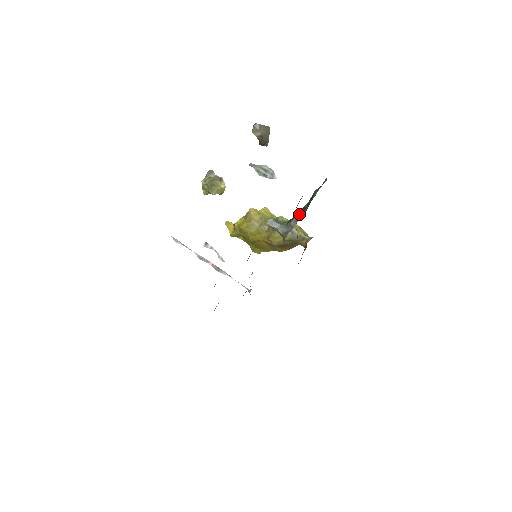
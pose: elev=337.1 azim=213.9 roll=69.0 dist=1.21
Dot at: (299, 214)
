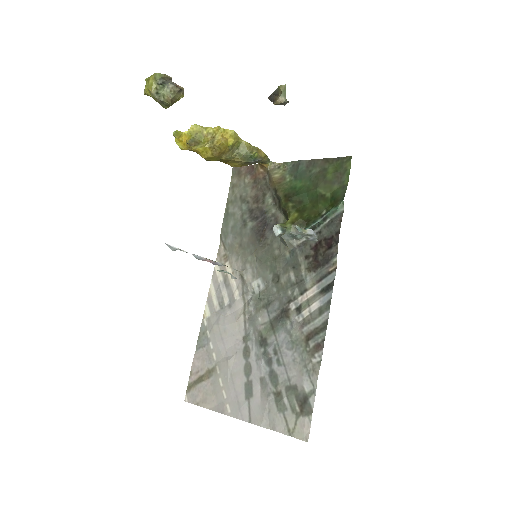
Dot at: occluded
